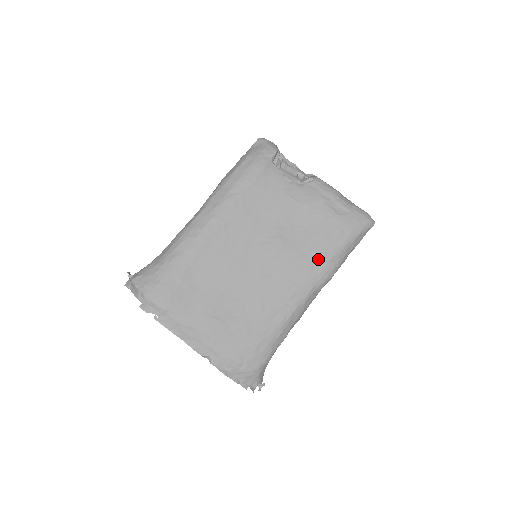
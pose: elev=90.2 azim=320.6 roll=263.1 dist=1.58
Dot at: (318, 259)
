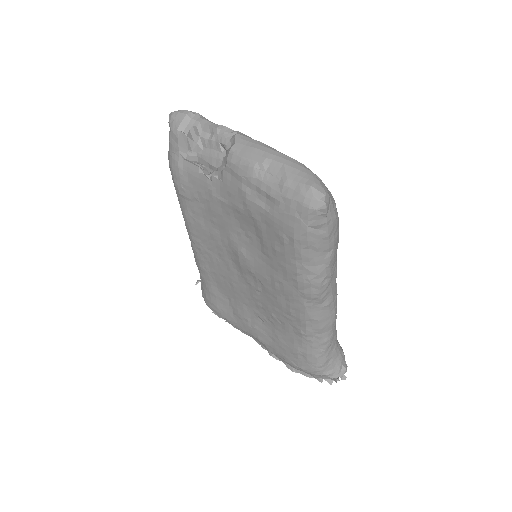
Dot at: (284, 274)
